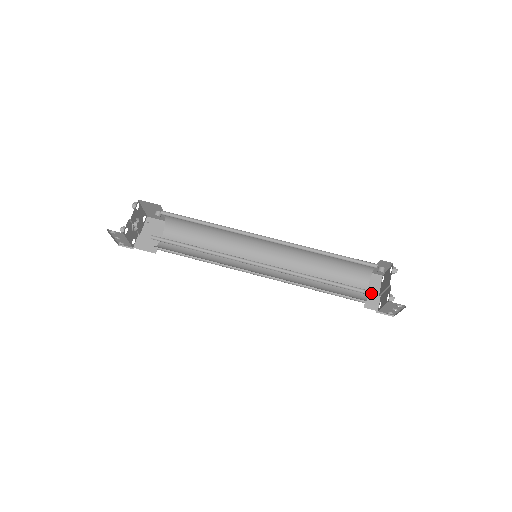
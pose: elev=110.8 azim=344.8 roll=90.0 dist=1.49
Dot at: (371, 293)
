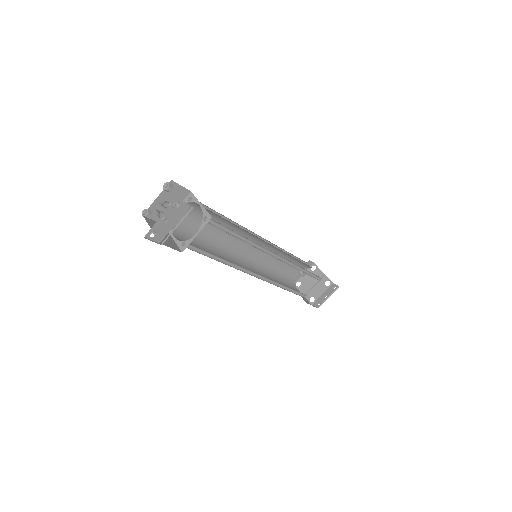
Dot at: occluded
